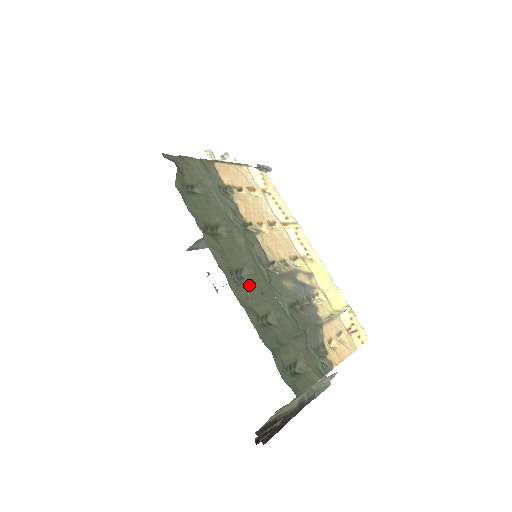
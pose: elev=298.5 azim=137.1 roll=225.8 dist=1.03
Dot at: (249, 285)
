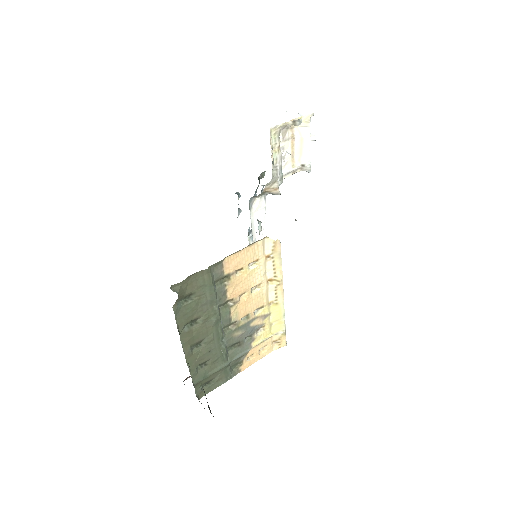
Dot at: (202, 350)
